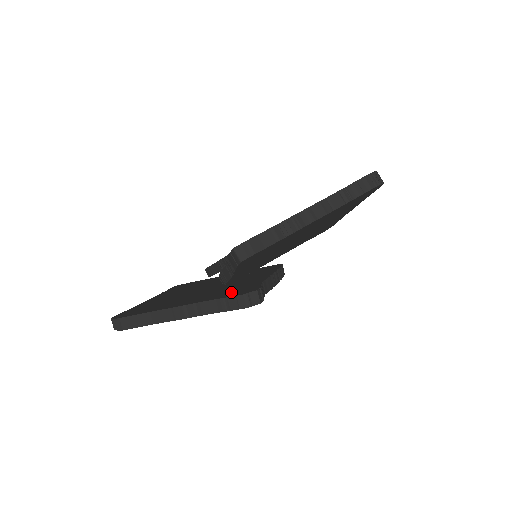
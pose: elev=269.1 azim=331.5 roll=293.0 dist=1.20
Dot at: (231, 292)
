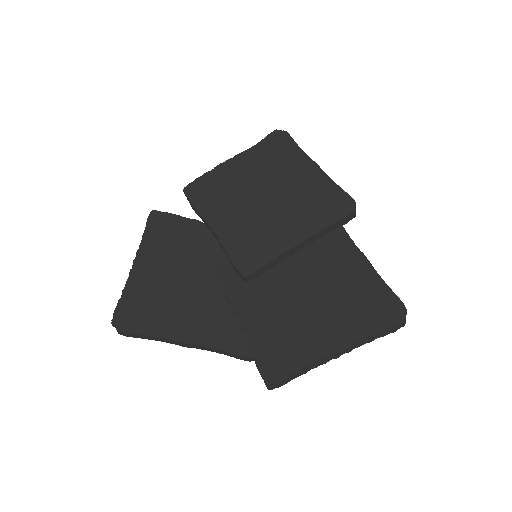
Dot at: (237, 336)
